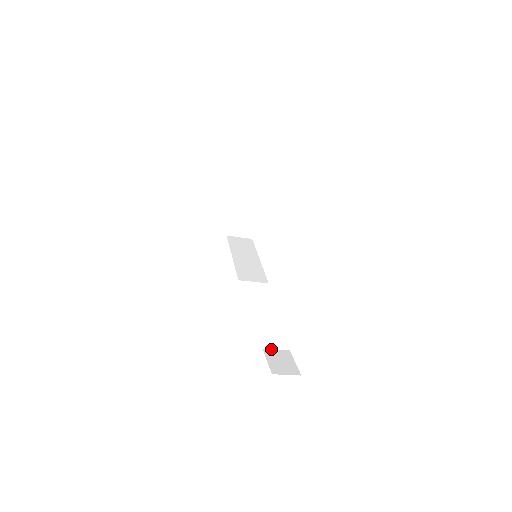
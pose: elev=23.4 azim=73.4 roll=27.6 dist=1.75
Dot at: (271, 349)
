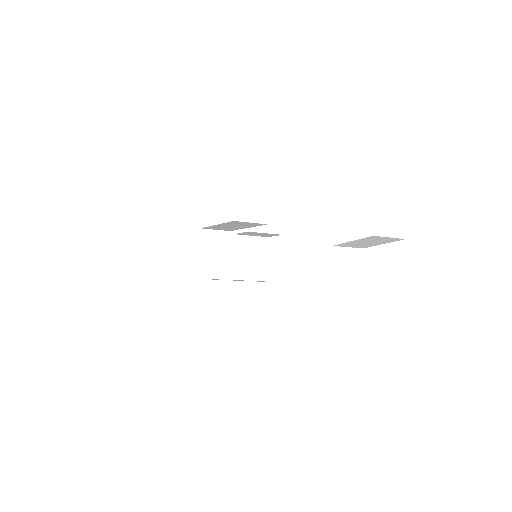
Dot at: occluded
